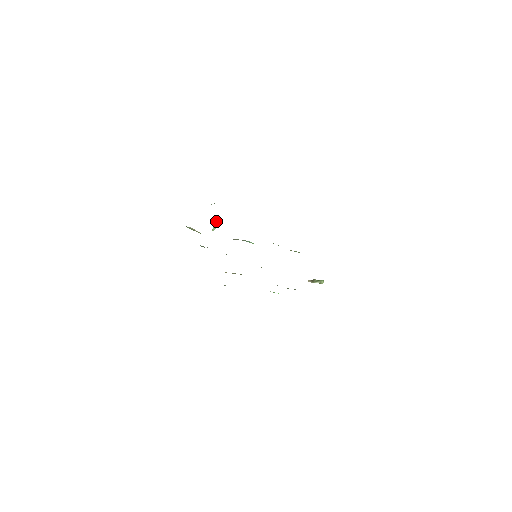
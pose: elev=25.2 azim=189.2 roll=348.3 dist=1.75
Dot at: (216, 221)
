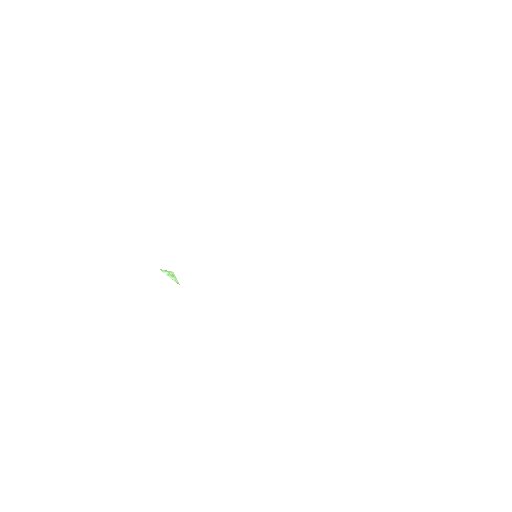
Dot at: (162, 270)
